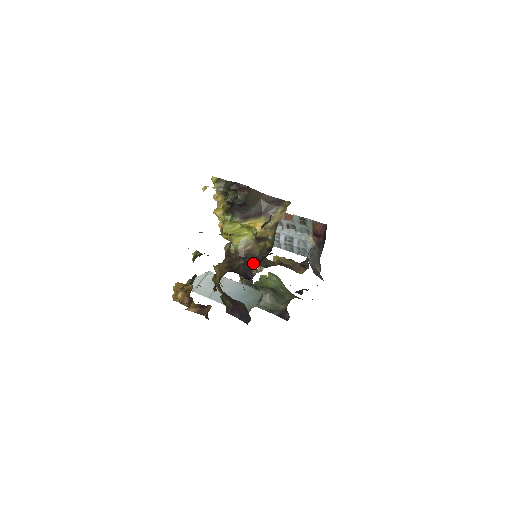
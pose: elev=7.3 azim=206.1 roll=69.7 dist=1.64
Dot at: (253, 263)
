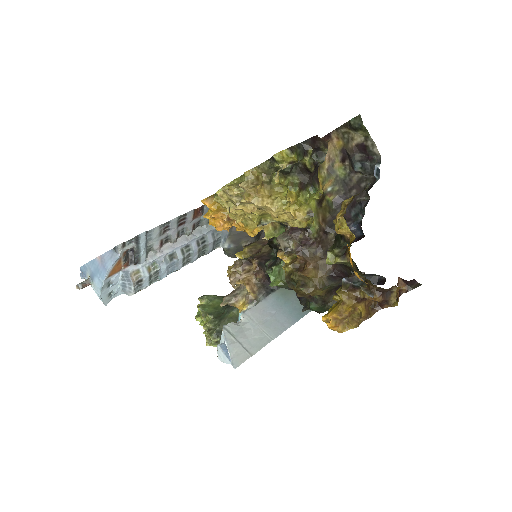
Dot at: occluded
